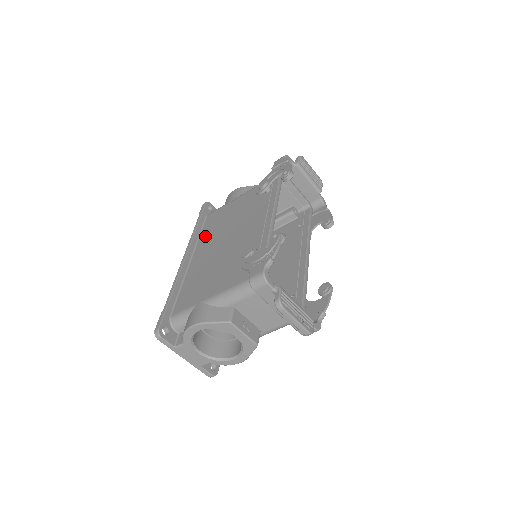
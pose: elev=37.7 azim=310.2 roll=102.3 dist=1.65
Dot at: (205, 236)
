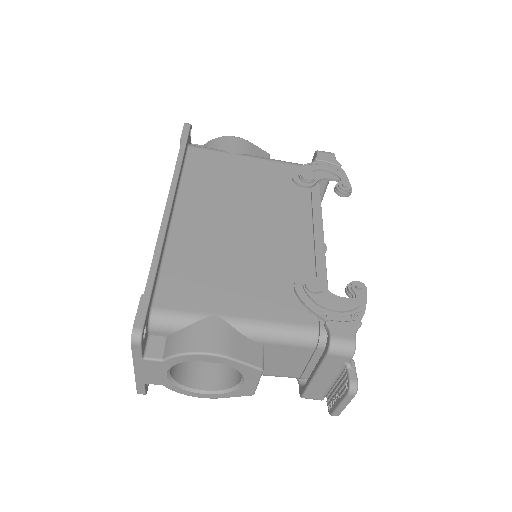
Dot at: (195, 185)
